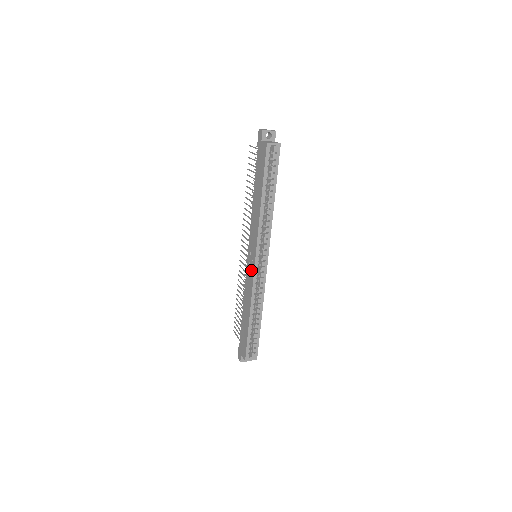
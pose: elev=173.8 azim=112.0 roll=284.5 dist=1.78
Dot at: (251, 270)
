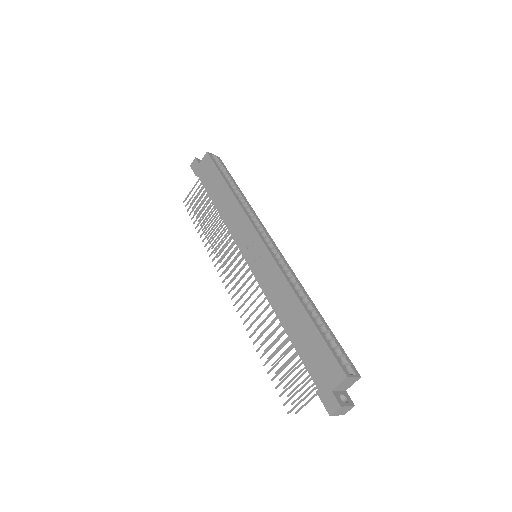
Dot at: (262, 257)
